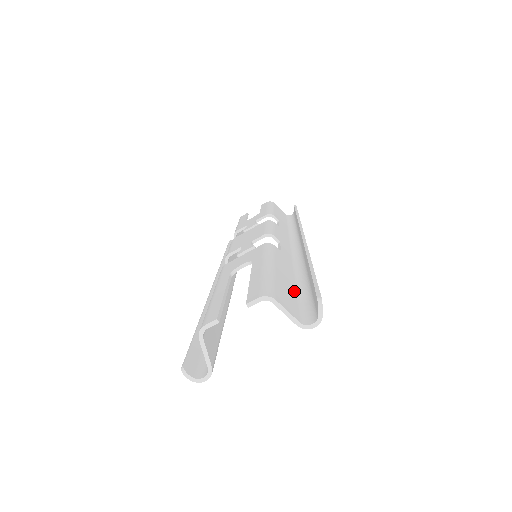
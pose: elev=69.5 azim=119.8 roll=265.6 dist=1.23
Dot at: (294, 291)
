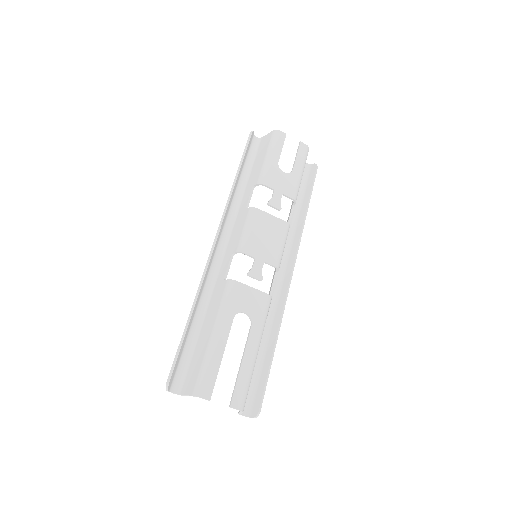
Dot at: occluded
